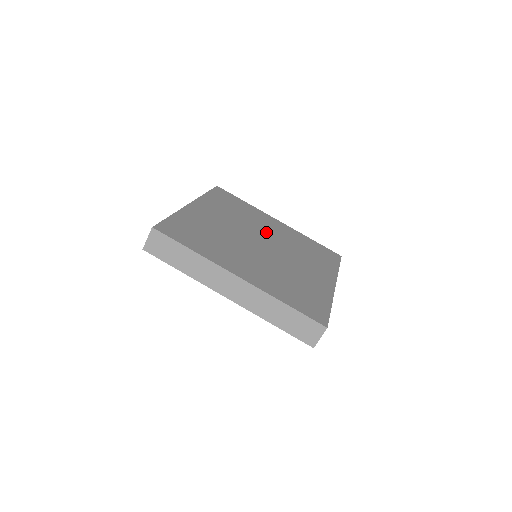
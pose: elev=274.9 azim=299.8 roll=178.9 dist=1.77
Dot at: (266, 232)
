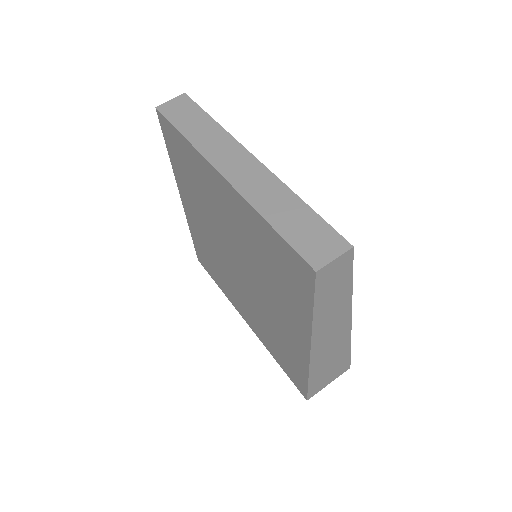
Dot at: occluded
